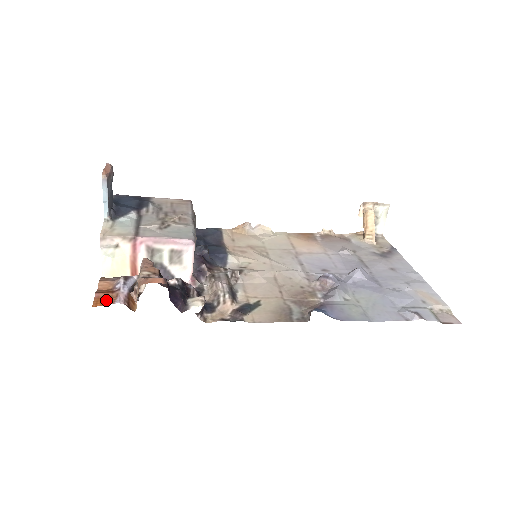
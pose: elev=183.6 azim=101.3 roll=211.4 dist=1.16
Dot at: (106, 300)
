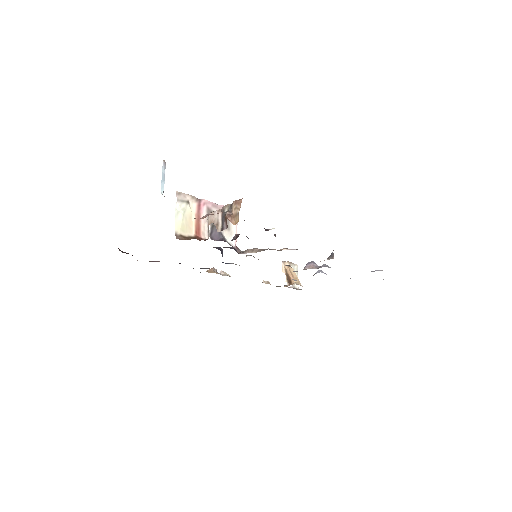
Dot at: occluded
